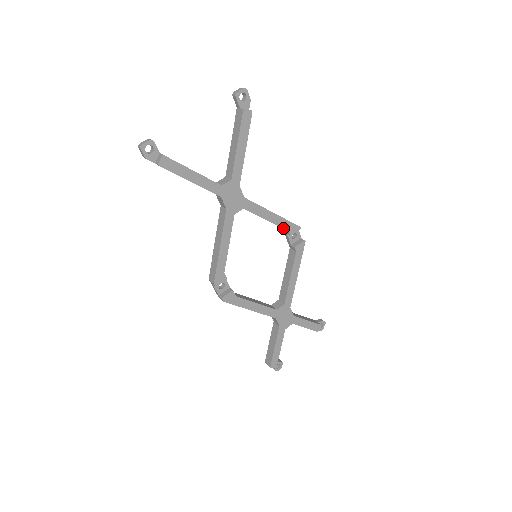
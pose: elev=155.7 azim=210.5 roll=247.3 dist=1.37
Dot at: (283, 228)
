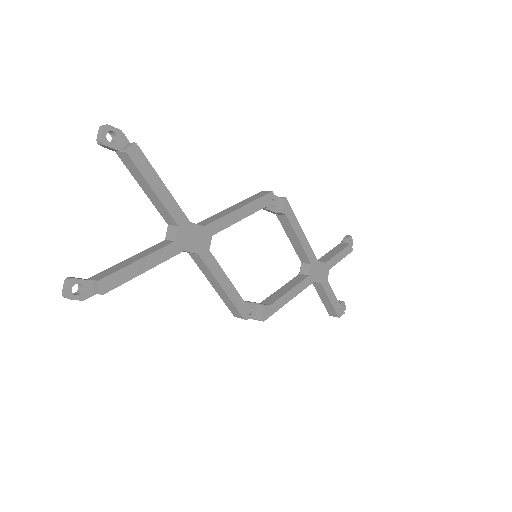
Dot at: occluded
